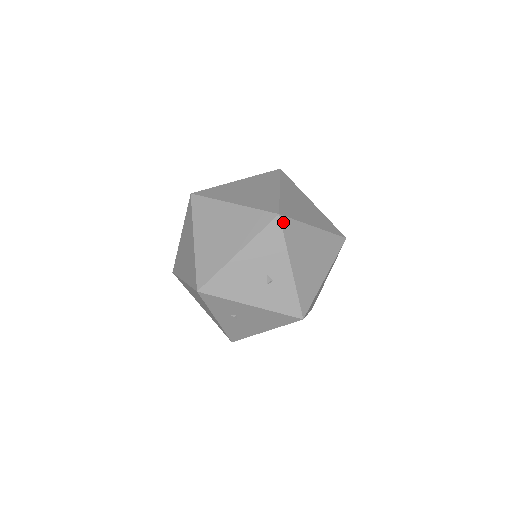
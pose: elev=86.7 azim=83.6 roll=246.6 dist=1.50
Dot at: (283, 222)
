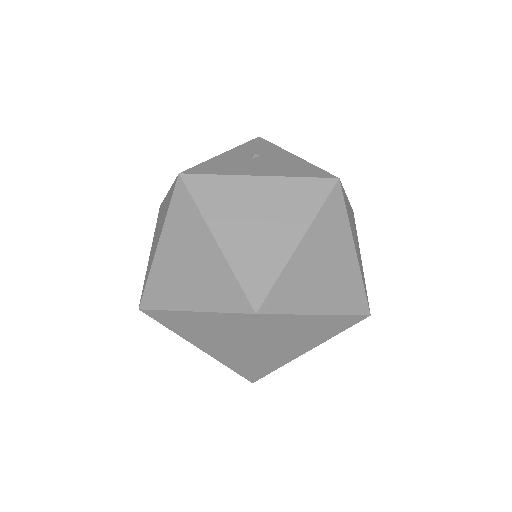
Dot at: (353, 213)
